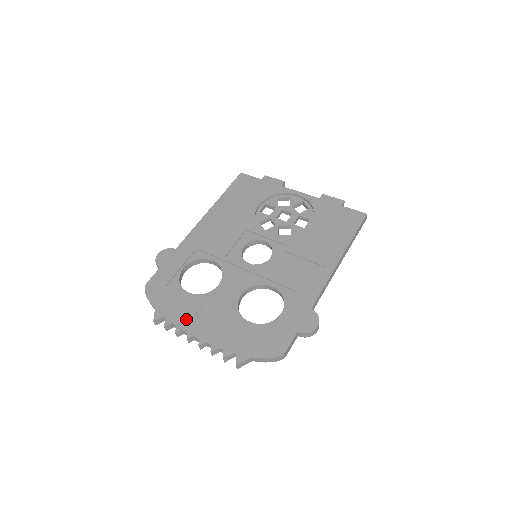
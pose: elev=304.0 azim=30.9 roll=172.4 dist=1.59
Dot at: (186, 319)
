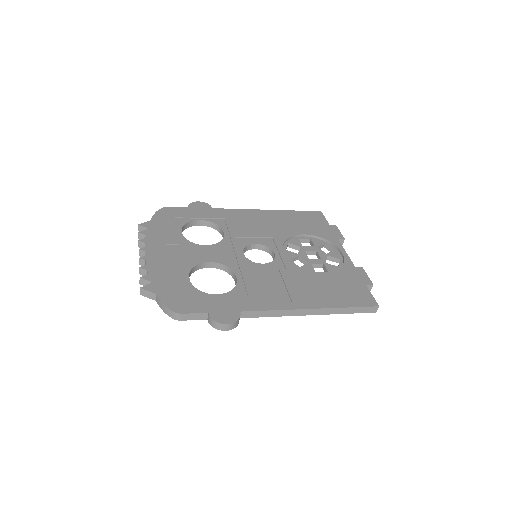
Dot at: (156, 241)
